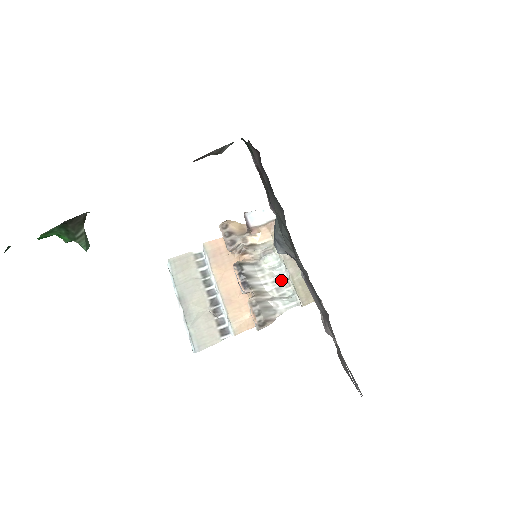
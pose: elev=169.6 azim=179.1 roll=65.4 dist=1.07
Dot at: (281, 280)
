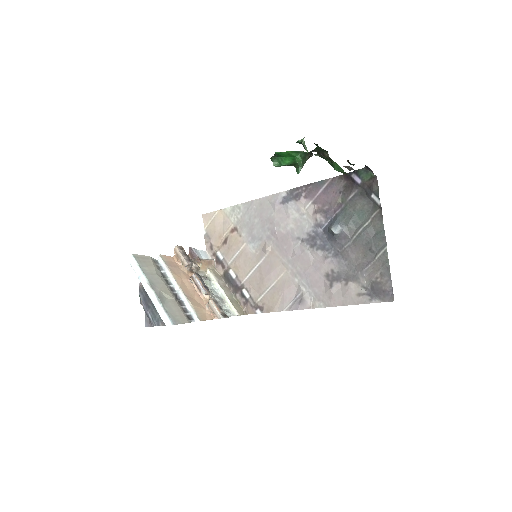
Dot at: (218, 298)
